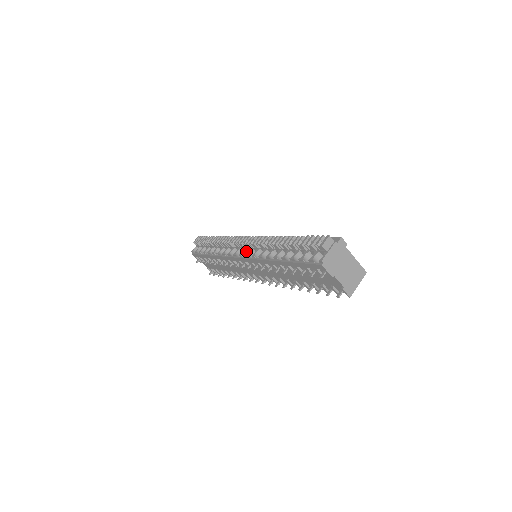
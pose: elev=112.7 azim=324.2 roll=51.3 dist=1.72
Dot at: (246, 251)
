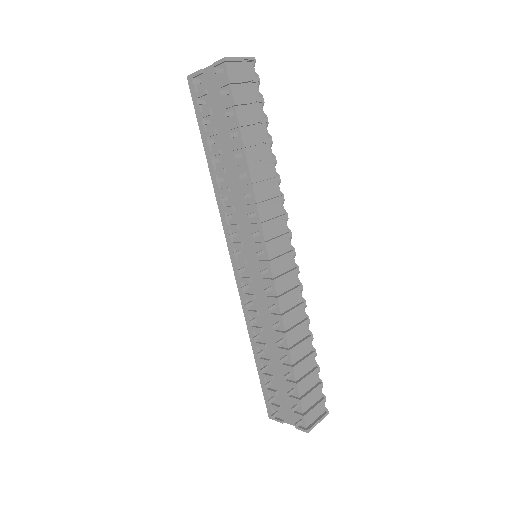
Dot at: occluded
